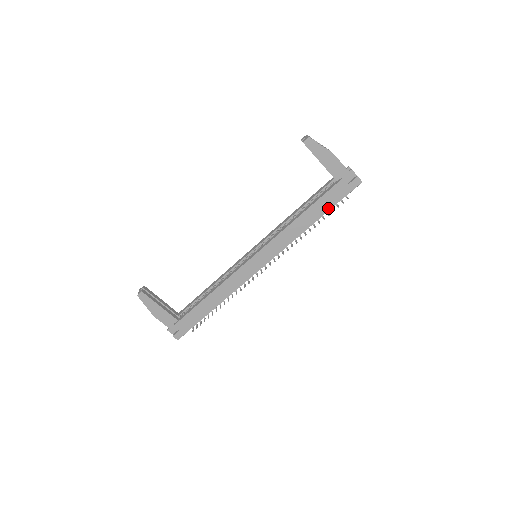
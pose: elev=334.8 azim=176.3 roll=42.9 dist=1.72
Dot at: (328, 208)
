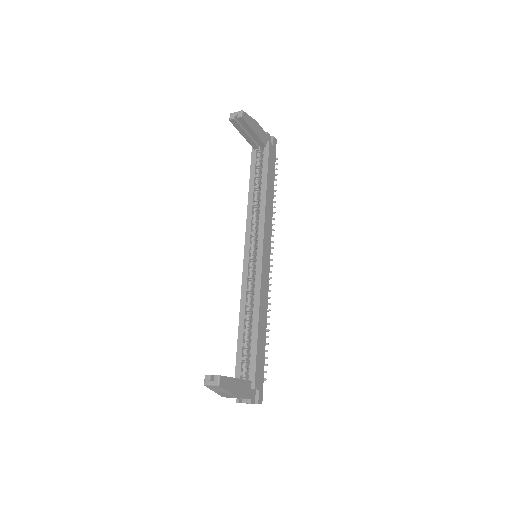
Dot at: (273, 174)
